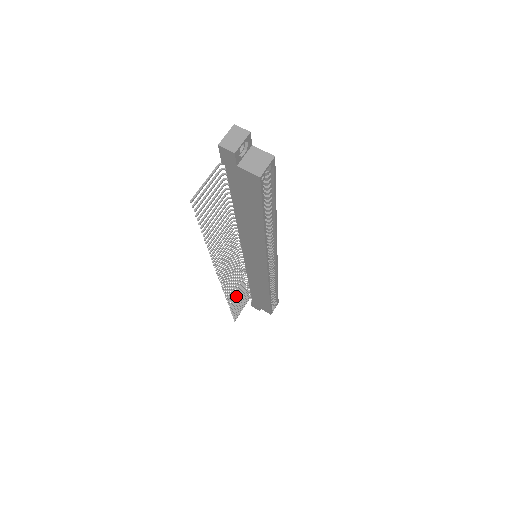
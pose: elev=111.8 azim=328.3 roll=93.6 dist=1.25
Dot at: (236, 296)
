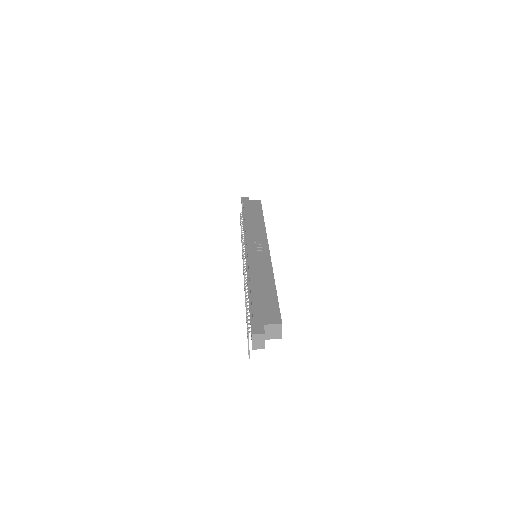
Dot at: occluded
